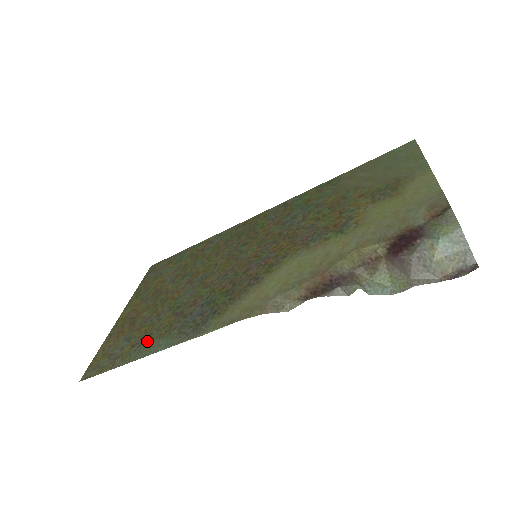
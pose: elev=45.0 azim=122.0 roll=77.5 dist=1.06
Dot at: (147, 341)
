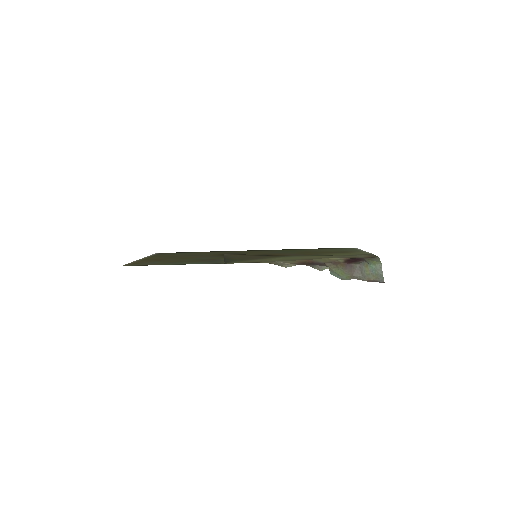
Dot at: (180, 262)
